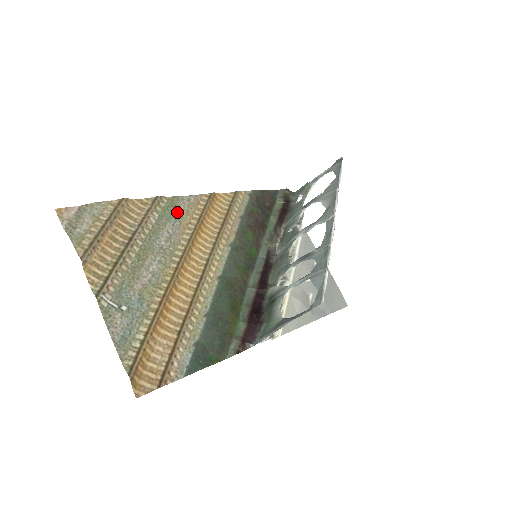
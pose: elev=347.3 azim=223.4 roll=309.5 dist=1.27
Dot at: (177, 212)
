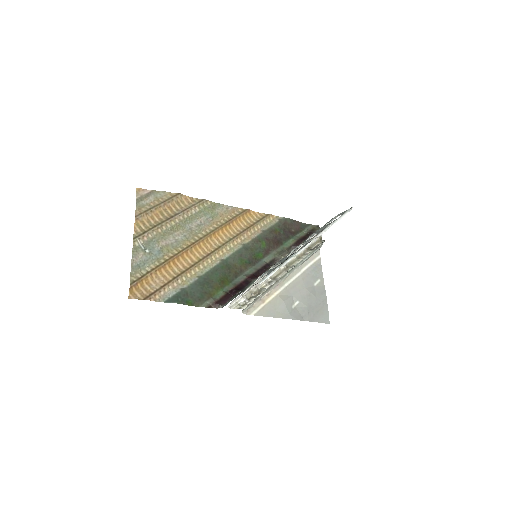
Dot at: (214, 213)
